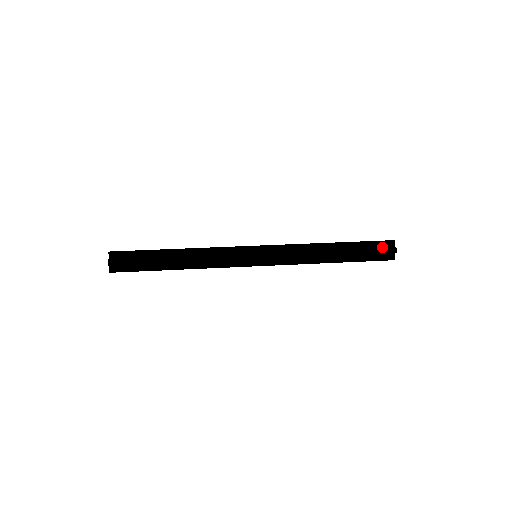
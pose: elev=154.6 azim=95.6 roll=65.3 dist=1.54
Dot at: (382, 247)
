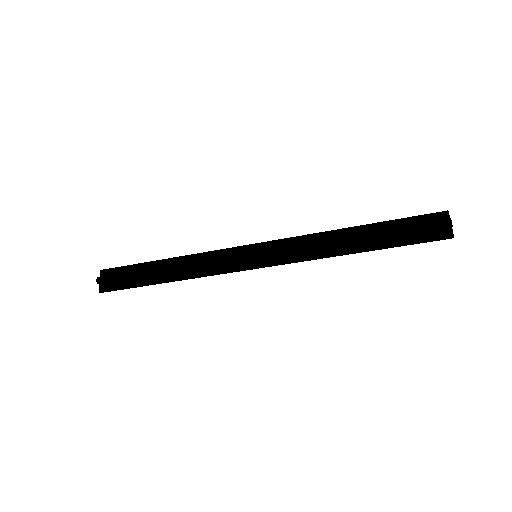
Dot at: (428, 221)
